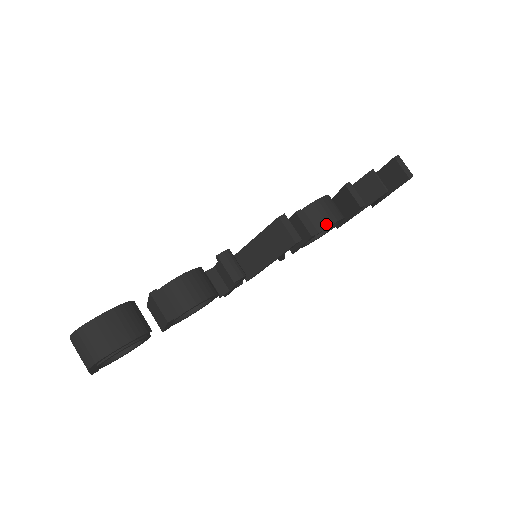
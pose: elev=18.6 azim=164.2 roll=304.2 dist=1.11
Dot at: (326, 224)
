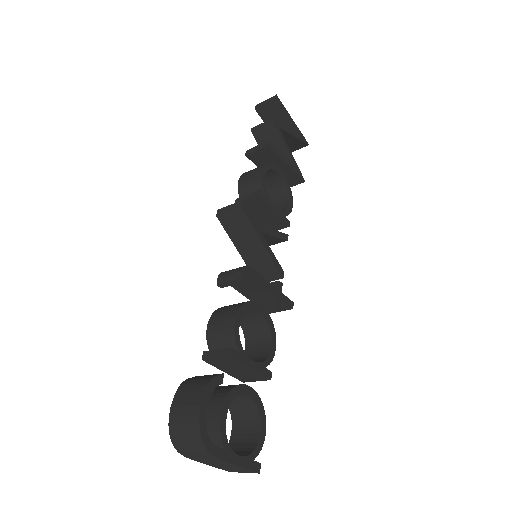
Dot at: (258, 179)
